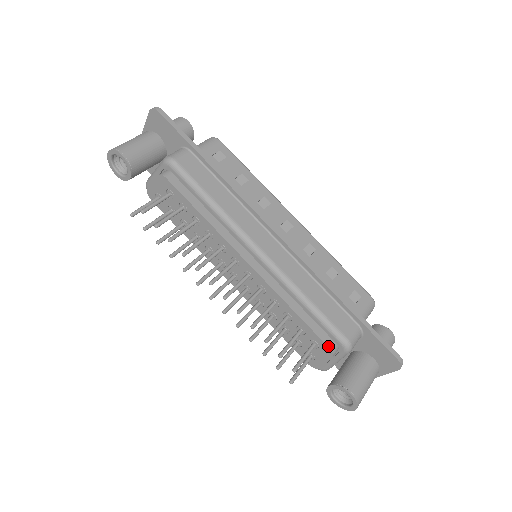
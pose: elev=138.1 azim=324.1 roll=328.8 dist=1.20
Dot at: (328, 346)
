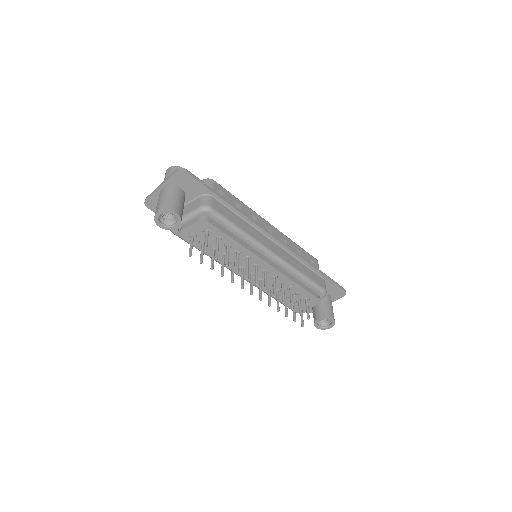
Dot at: (317, 297)
